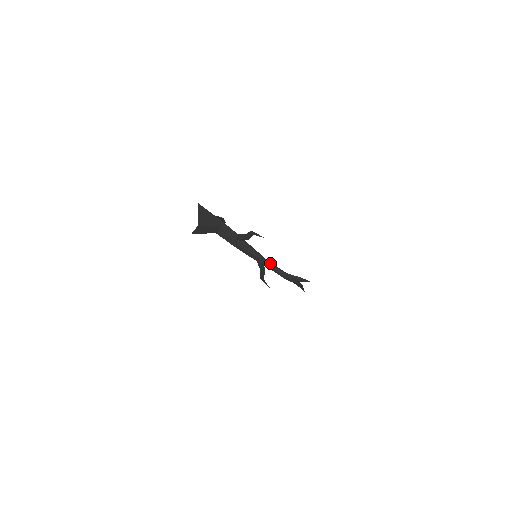
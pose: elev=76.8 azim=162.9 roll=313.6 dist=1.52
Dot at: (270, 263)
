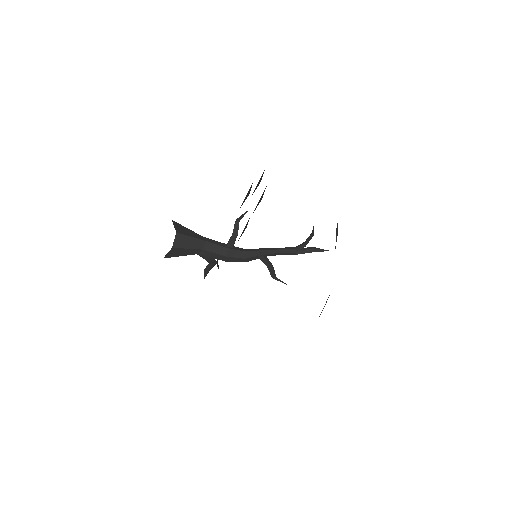
Dot at: (272, 248)
